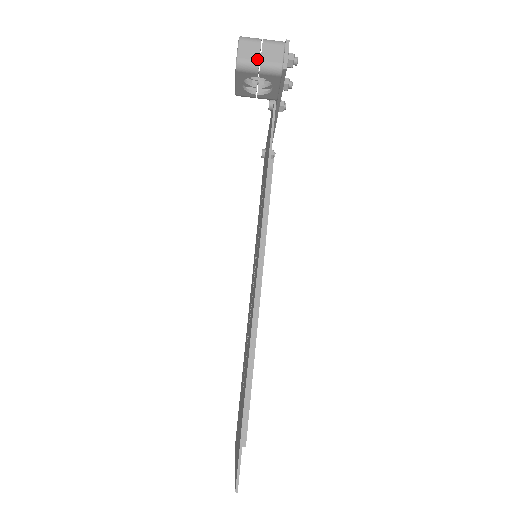
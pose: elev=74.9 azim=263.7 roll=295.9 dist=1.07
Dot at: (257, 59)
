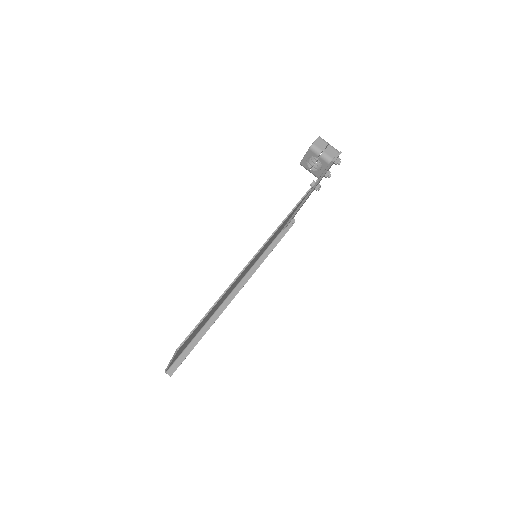
Dot at: (322, 149)
